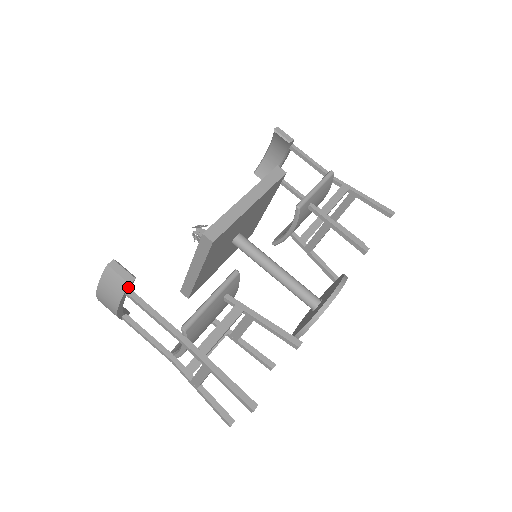
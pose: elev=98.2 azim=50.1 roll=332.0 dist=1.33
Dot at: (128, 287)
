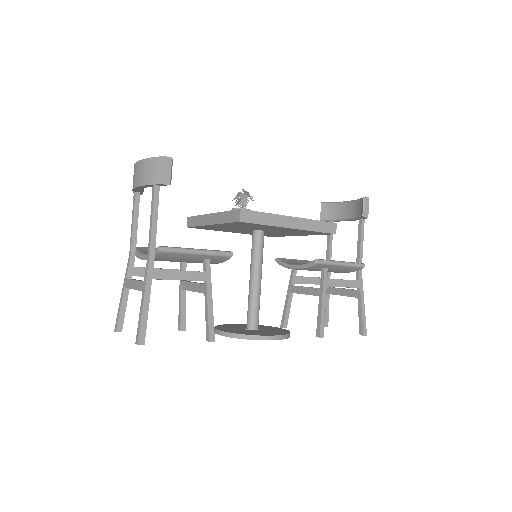
Dot at: (160, 184)
